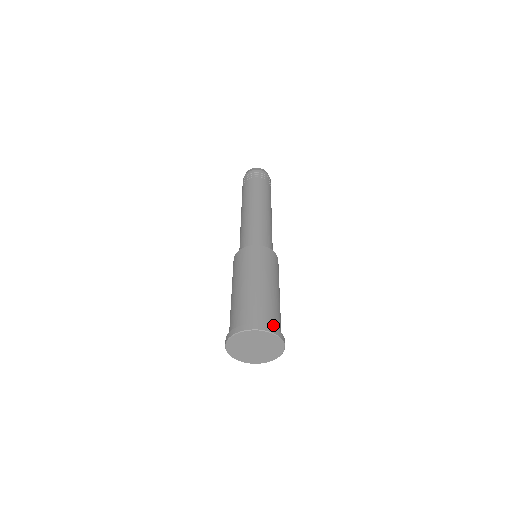
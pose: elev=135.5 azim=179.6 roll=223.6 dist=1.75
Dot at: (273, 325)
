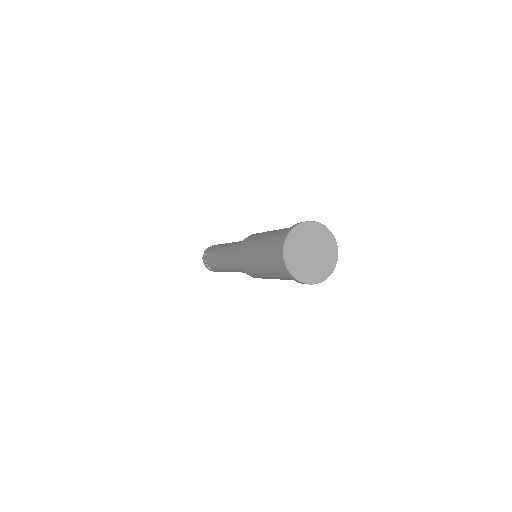
Dot at: occluded
